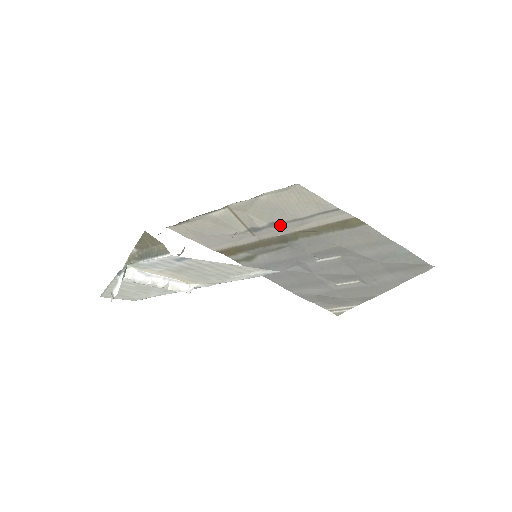
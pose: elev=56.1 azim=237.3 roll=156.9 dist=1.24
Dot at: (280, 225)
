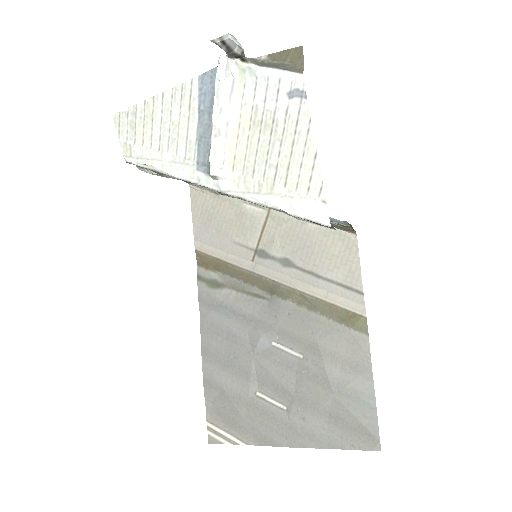
Dot at: (291, 268)
